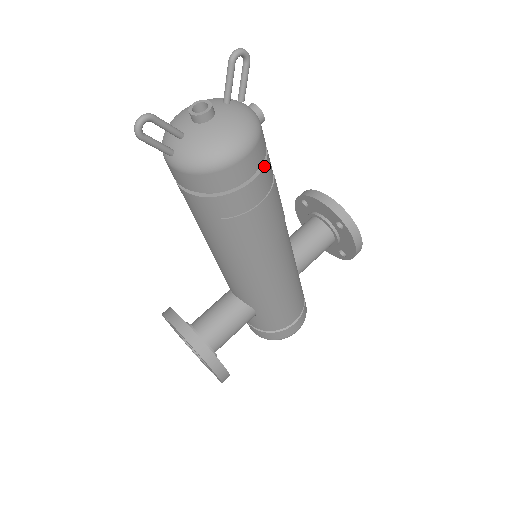
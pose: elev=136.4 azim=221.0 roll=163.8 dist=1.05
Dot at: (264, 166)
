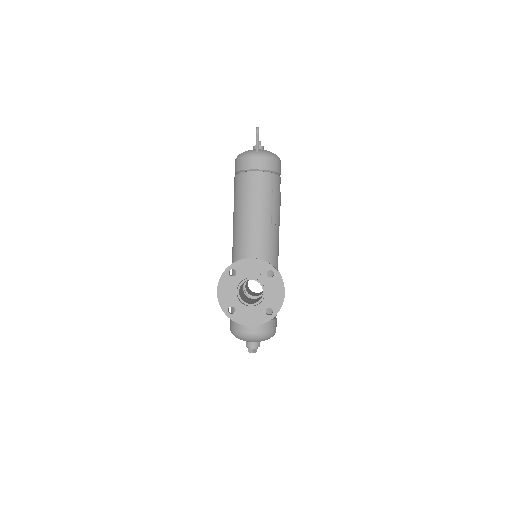
Dot at: occluded
